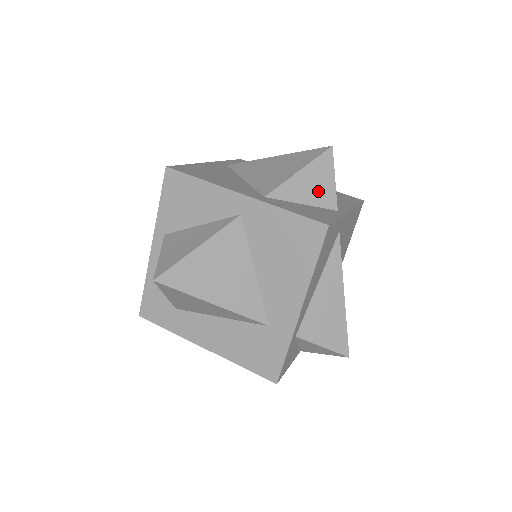
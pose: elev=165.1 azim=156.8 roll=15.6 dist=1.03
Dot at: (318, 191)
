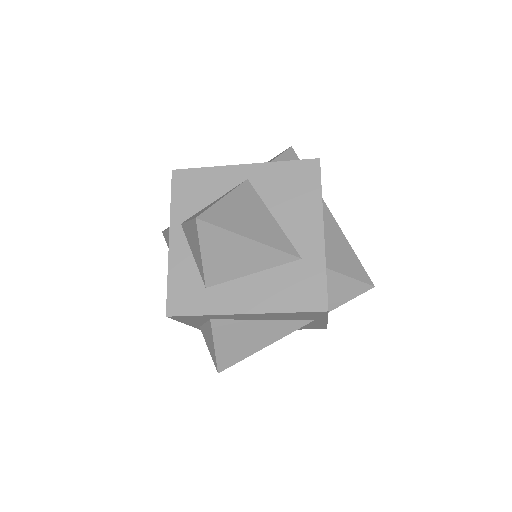
Dot at: occluded
